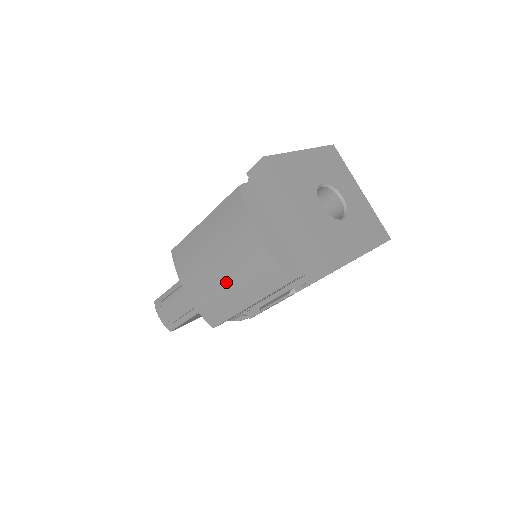
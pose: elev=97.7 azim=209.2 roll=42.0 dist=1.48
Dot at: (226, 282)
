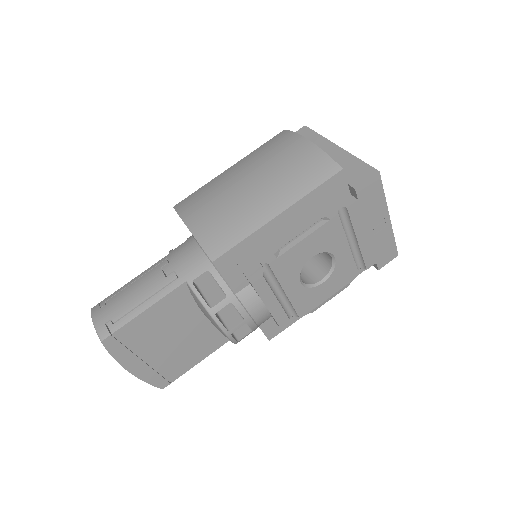
Dot at: (255, 192)
